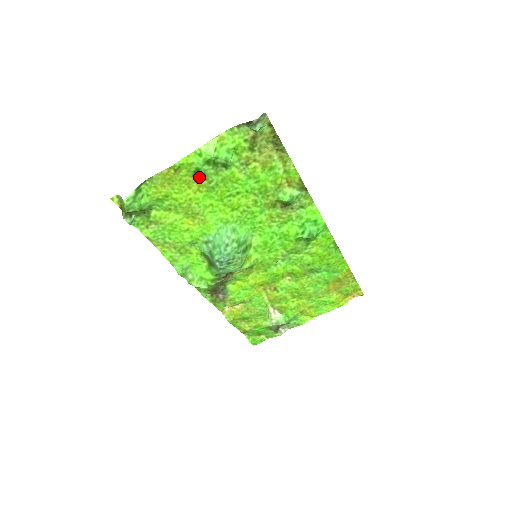
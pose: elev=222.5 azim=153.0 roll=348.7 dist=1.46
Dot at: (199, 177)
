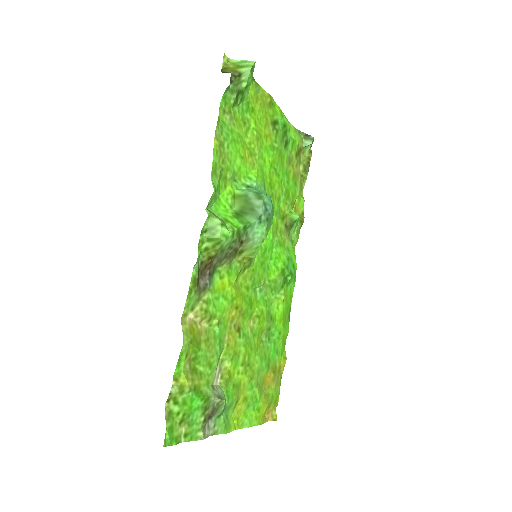
Dot at: (273, 129)
